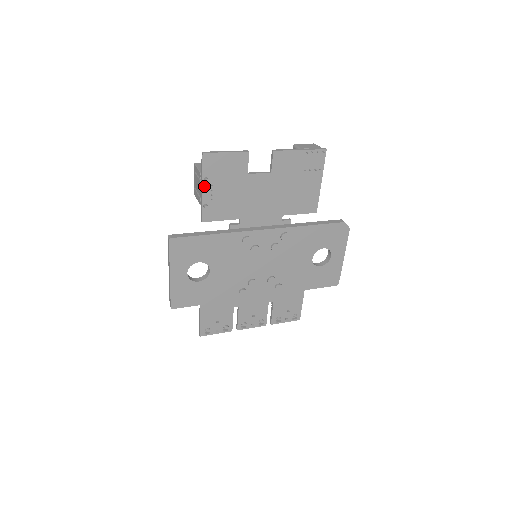
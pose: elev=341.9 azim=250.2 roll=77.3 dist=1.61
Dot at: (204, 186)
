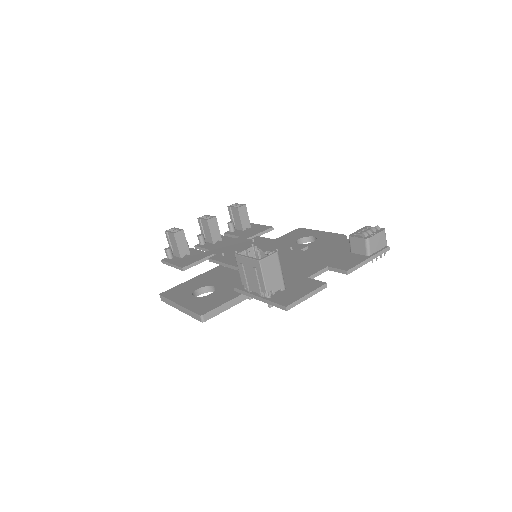
Dot at: (263, 300)
